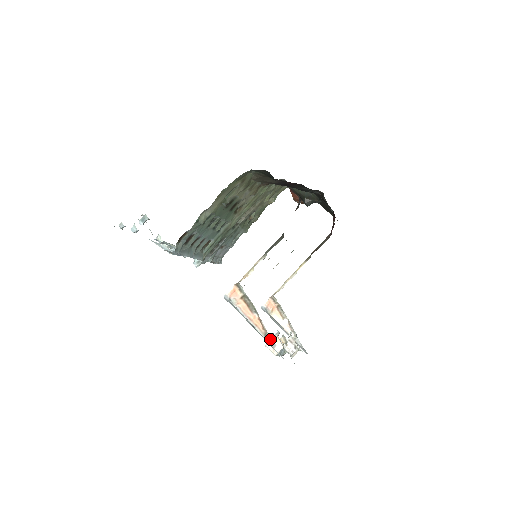
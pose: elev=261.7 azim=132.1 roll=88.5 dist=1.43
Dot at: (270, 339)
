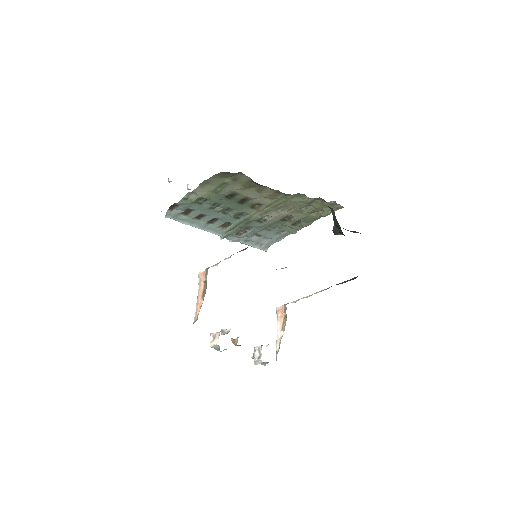
Dot at: (222, 332)
